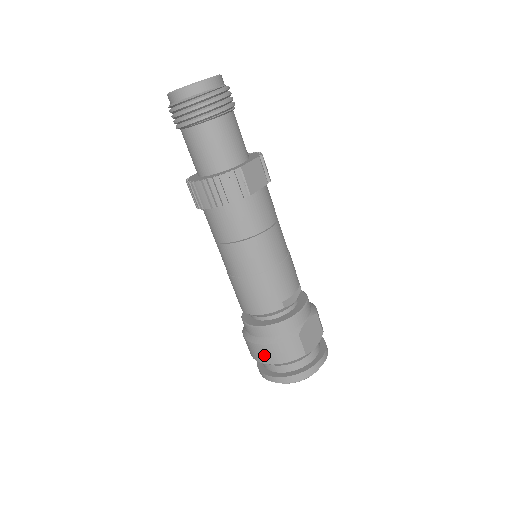
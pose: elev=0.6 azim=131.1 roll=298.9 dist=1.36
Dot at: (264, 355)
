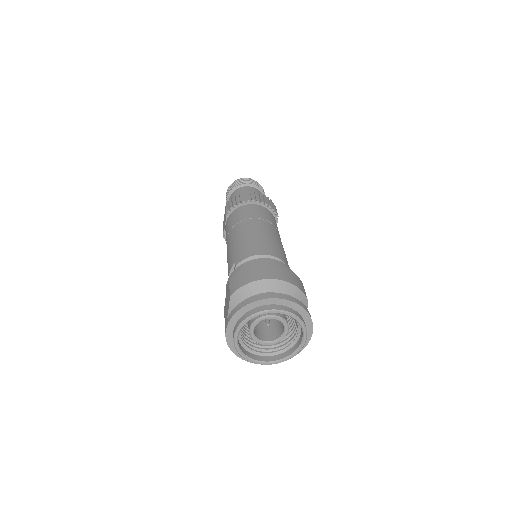
Dot at: (277, 272)
